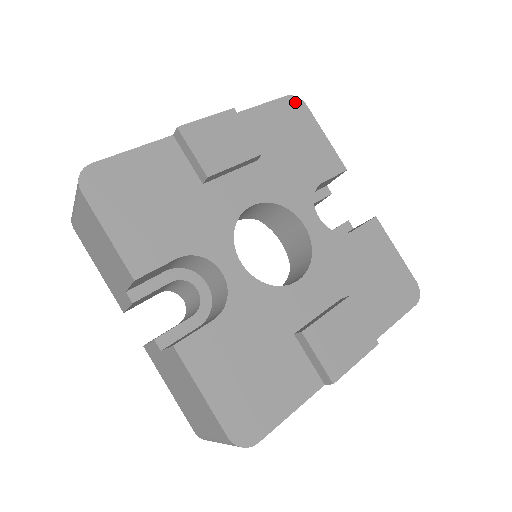
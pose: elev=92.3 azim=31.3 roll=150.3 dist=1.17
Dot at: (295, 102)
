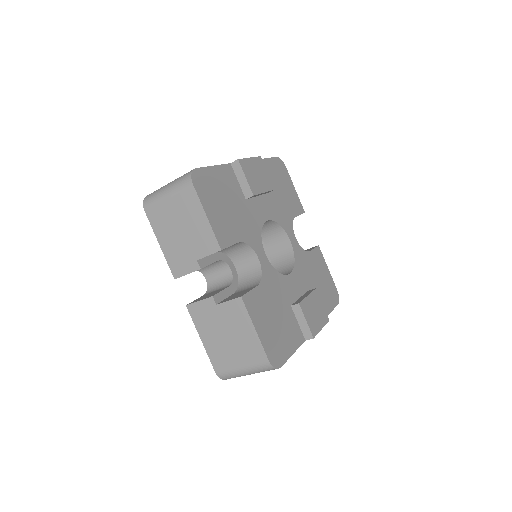
Dot at: (281, 162)
